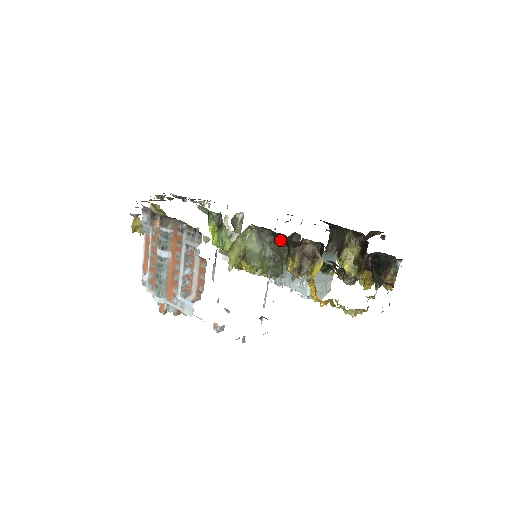
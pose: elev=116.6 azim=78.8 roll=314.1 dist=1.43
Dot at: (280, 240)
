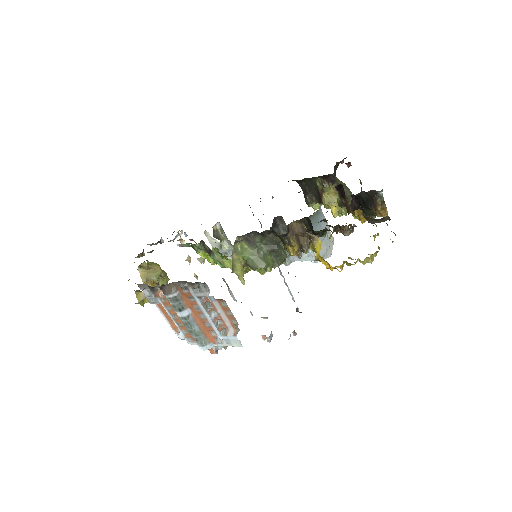
Dot at: (268, 234)
